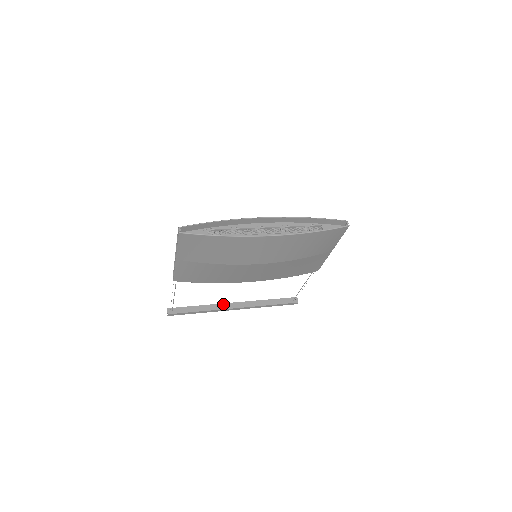
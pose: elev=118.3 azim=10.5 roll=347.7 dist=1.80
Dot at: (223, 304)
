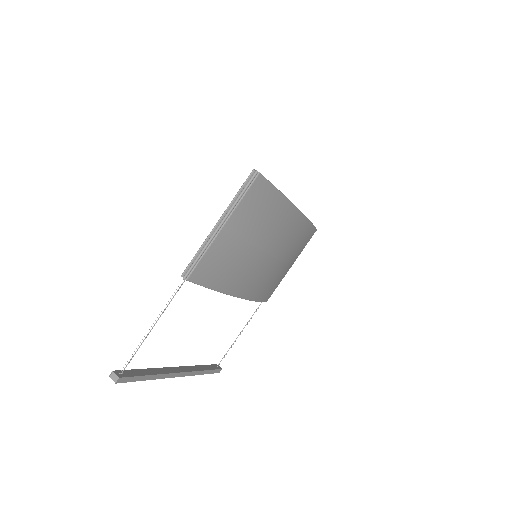
Dot at: (166, 368)
